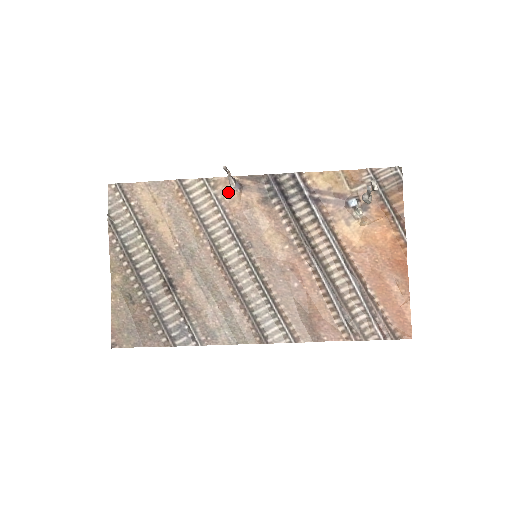
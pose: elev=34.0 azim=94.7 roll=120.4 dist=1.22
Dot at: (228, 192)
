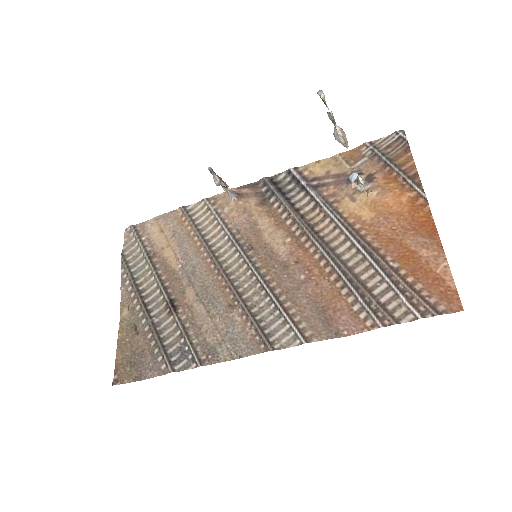
Dot at: (227, 204)
